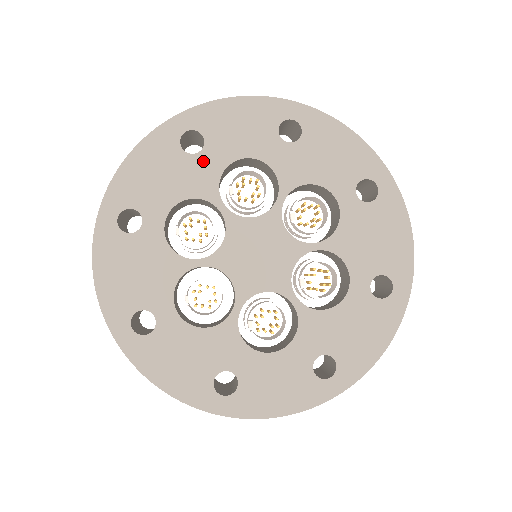
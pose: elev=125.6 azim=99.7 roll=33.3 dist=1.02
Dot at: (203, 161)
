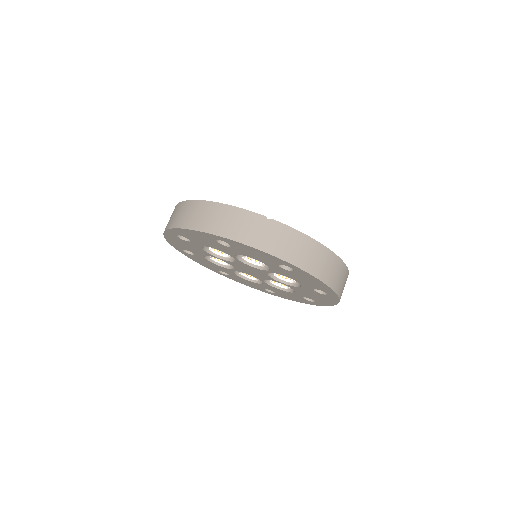
Dot at: (228, 249)
